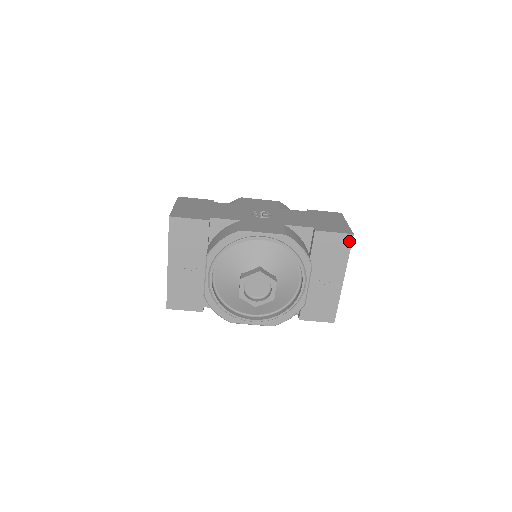
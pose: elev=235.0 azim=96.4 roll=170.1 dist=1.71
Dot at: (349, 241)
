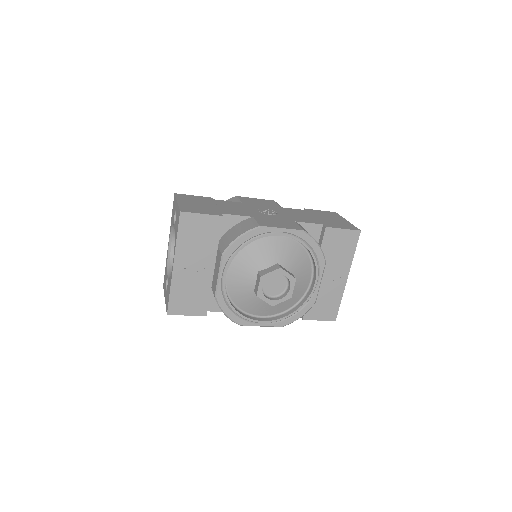
Dot at: (356, 238)
